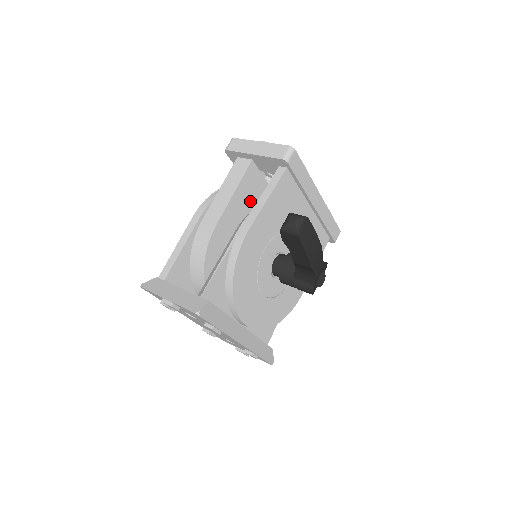
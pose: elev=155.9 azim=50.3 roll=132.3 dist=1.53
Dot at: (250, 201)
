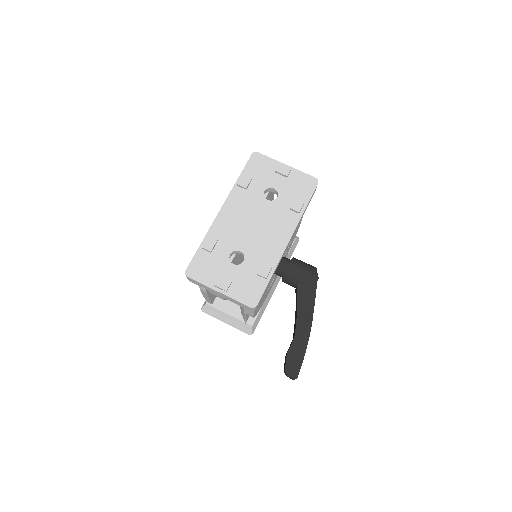
Dot at: occluded
